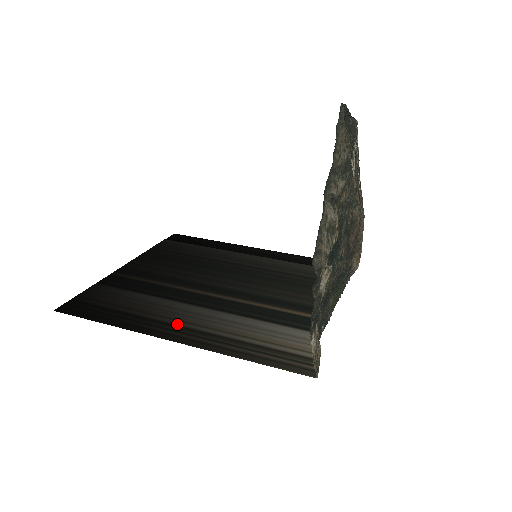
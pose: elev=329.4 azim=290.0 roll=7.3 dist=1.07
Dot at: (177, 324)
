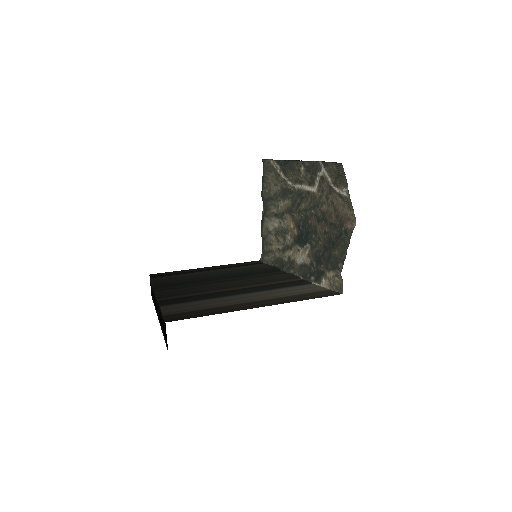
Dot at: (248, 302)
